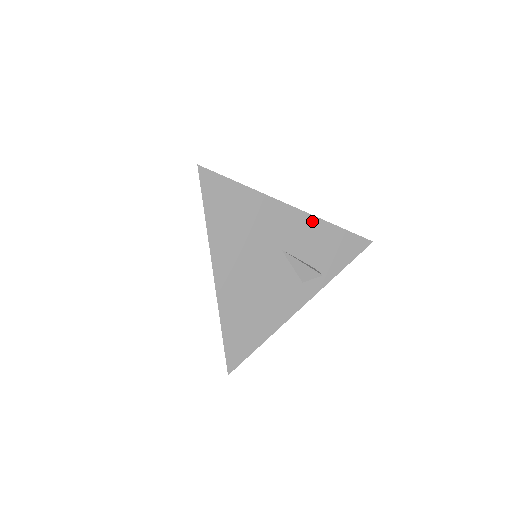
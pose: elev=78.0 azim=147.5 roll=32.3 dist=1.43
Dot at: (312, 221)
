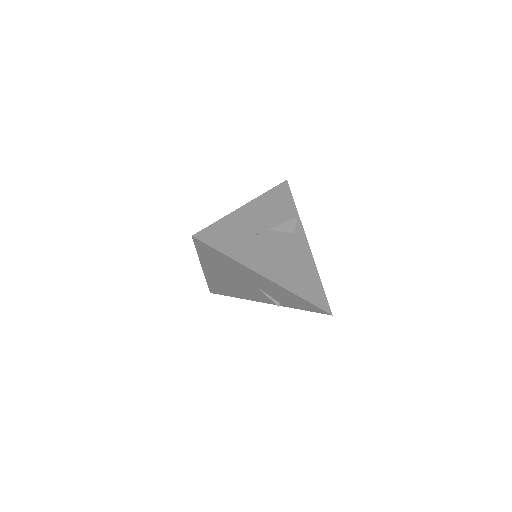
Dot at: (259, 201)
